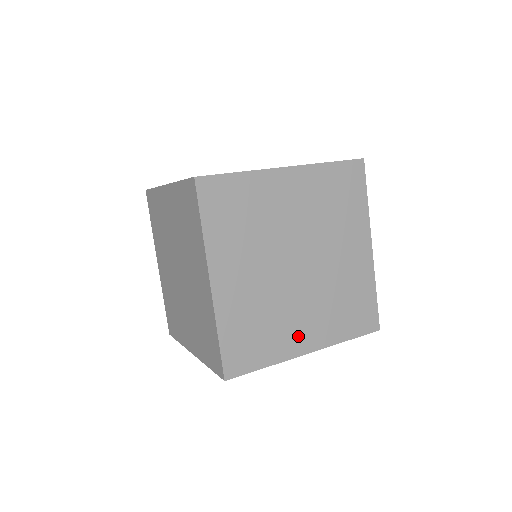
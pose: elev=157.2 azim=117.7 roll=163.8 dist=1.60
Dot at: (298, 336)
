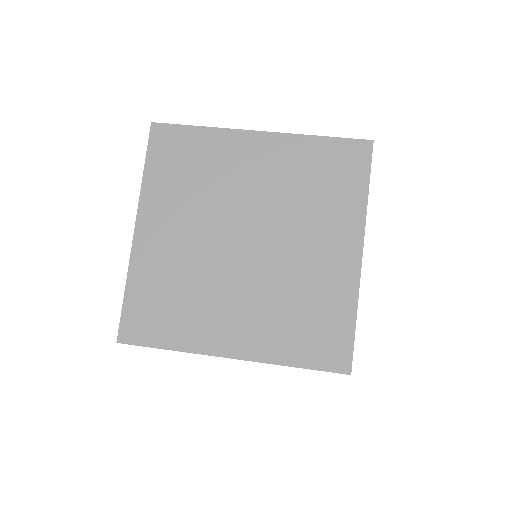
Dot at: occluded
